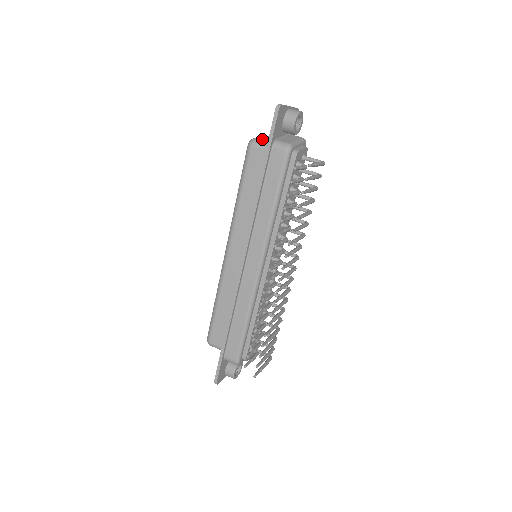
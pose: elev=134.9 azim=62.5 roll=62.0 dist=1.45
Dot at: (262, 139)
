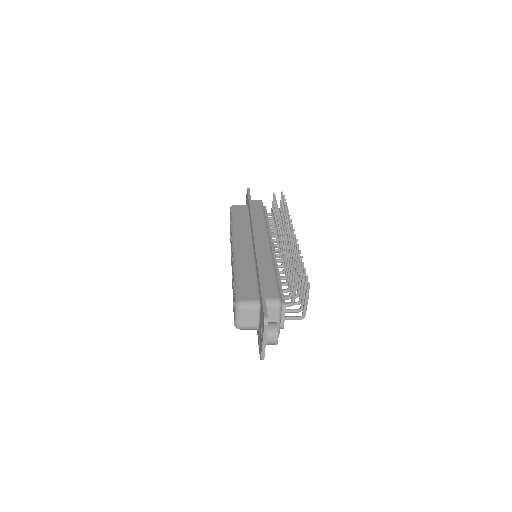
Dot at: occluded
